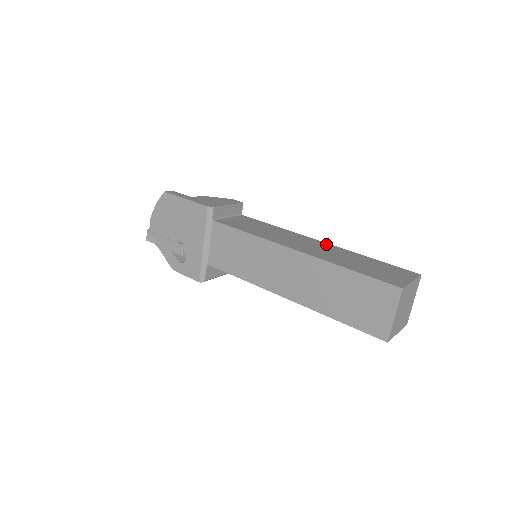
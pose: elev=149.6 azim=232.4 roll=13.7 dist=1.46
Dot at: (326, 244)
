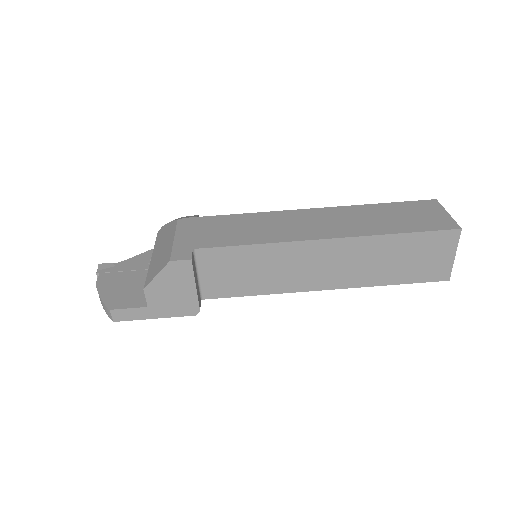
Dot at: (339, 244)
